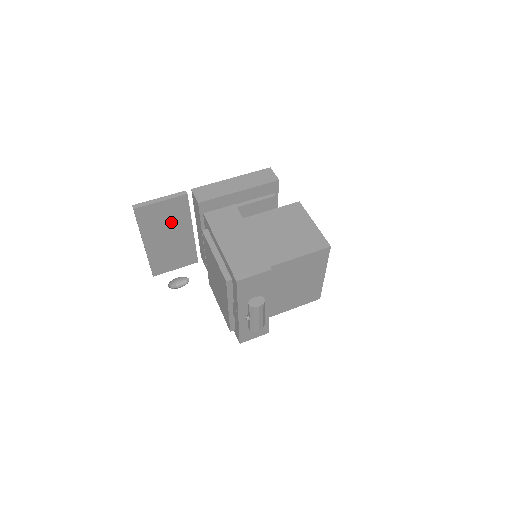
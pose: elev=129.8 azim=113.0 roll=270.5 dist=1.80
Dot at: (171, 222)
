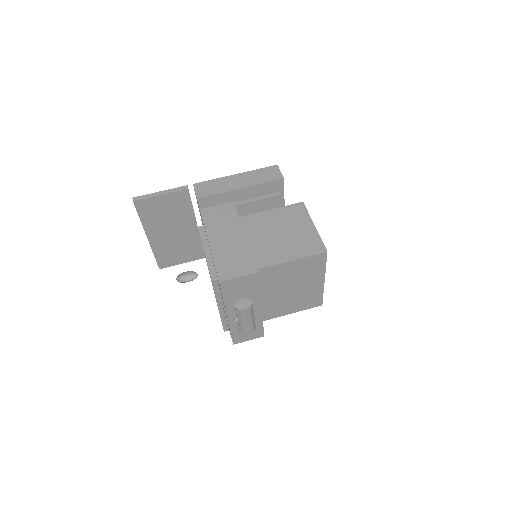
Dot at: (173, 216)
